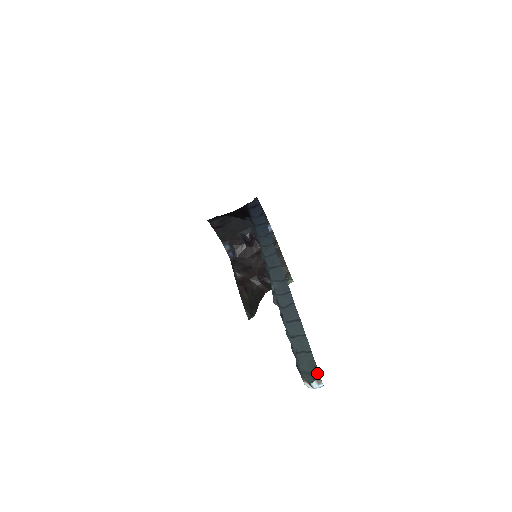
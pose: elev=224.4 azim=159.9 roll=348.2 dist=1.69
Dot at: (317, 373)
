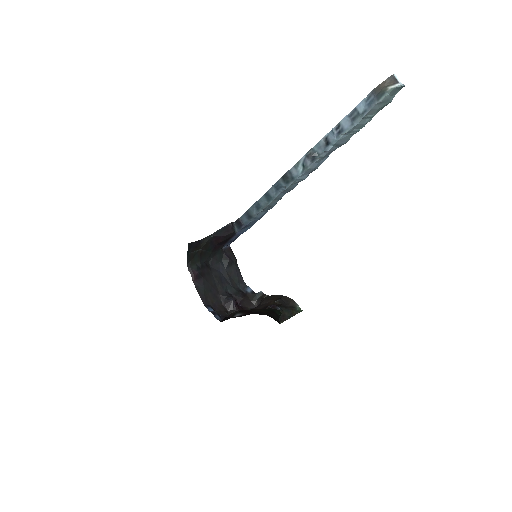
Dot at: (392, 97)
